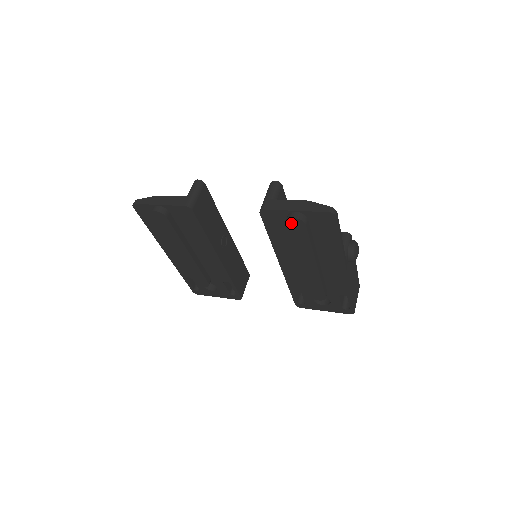
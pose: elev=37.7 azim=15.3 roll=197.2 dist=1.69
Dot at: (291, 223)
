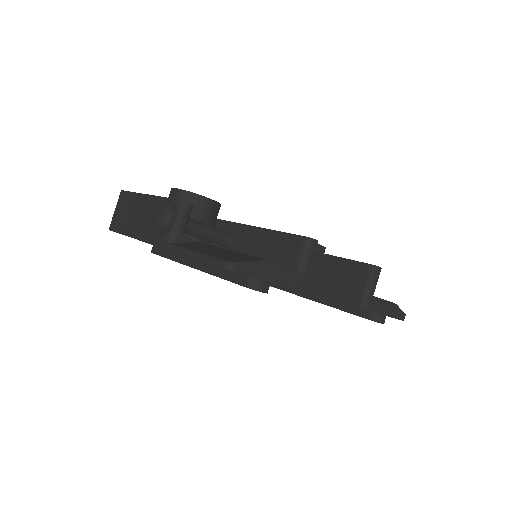
Dot at: occluded
